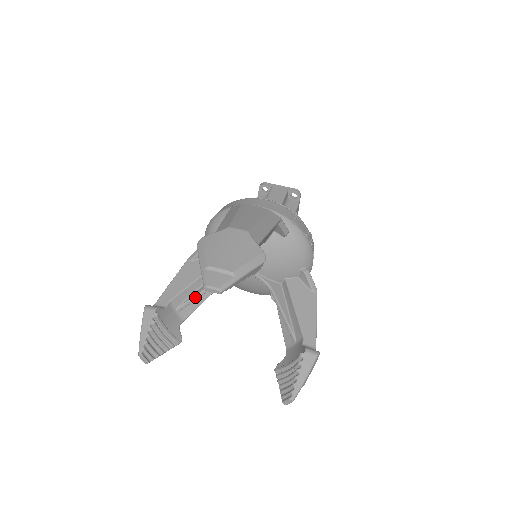
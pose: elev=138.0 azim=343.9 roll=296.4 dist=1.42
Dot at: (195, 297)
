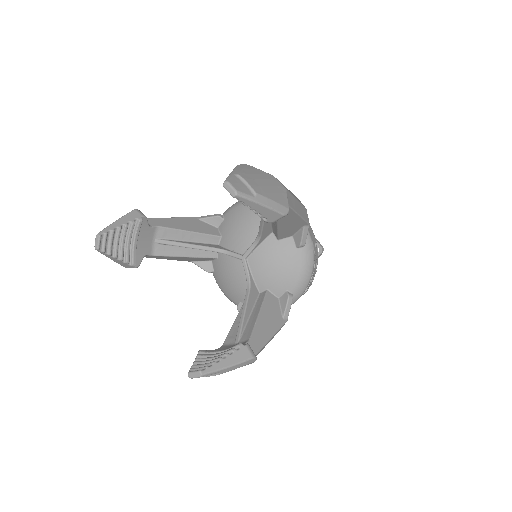
Dot at: (180, 243)
